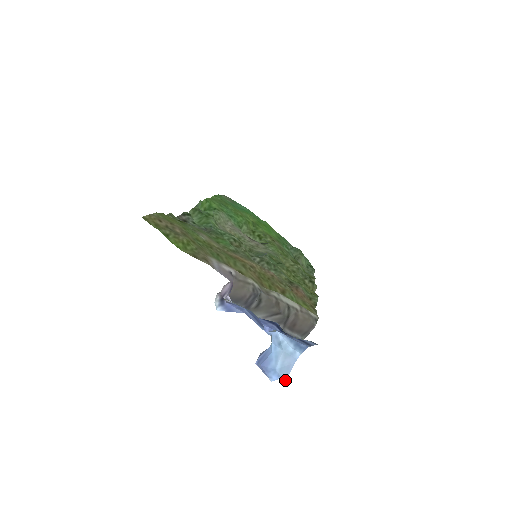
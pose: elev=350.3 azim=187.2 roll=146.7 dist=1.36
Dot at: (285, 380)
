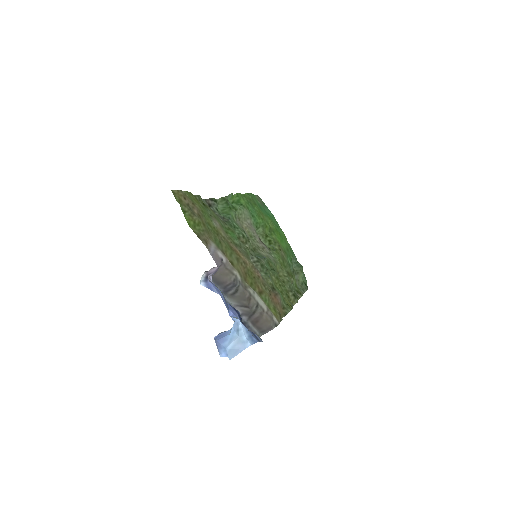
Dot at: (230, 359)
